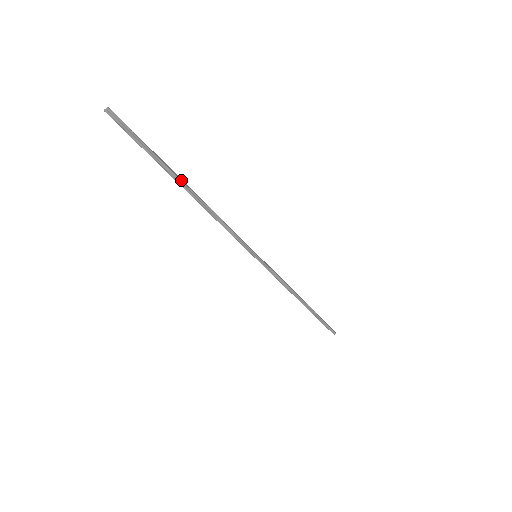
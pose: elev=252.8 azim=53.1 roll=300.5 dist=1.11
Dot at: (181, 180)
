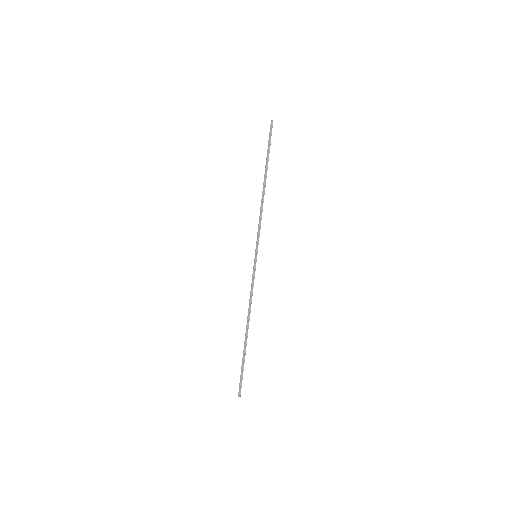
Dot at: occluded
